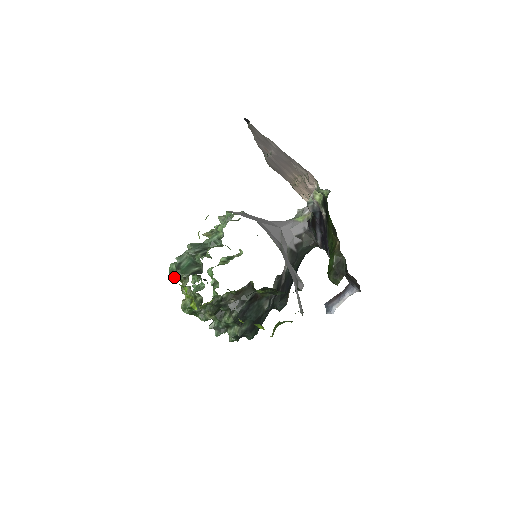
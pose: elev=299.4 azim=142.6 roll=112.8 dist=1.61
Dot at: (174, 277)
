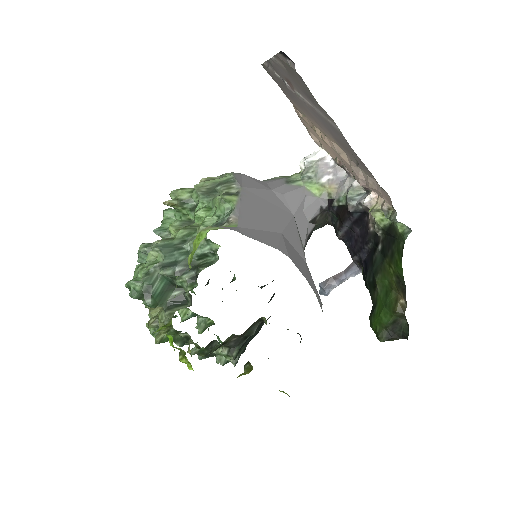
Dot at: occluded
